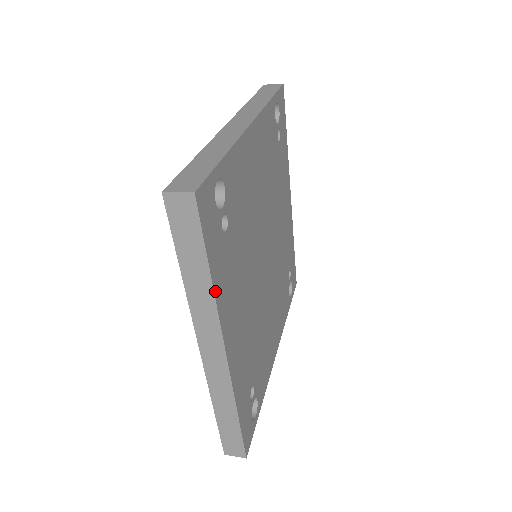
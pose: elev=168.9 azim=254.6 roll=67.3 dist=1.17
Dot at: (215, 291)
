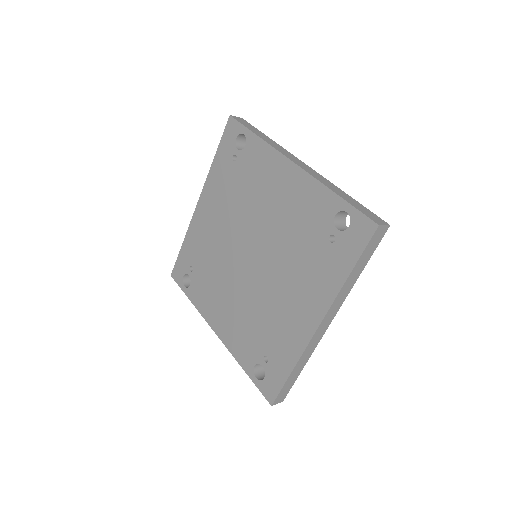
Dot at: (353, 282)
